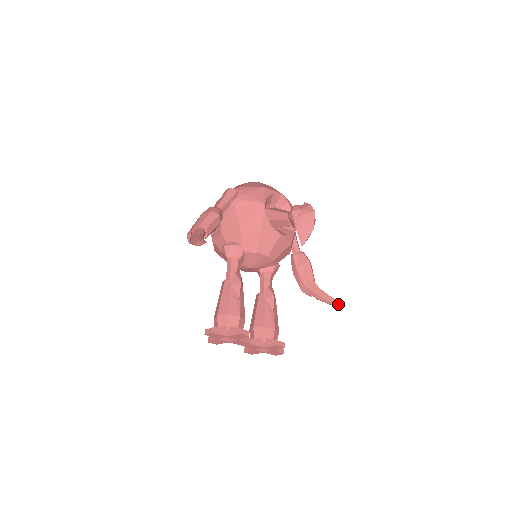
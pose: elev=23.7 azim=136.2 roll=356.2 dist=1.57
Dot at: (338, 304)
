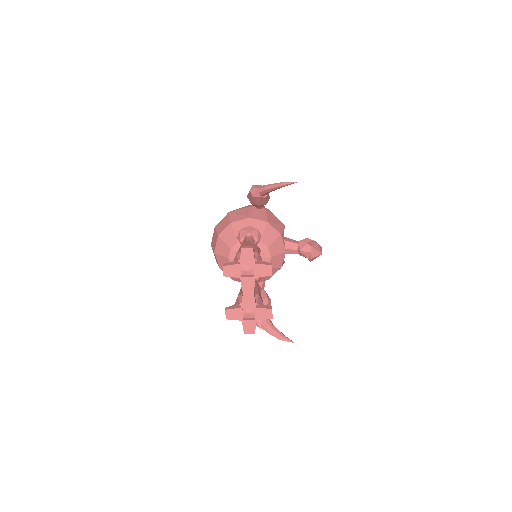
Dot at: (287, 339)
